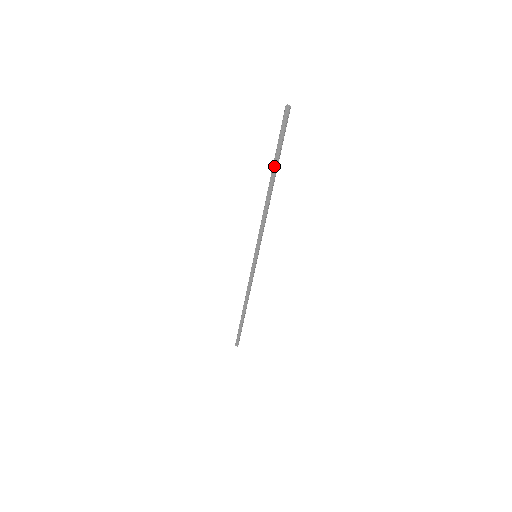
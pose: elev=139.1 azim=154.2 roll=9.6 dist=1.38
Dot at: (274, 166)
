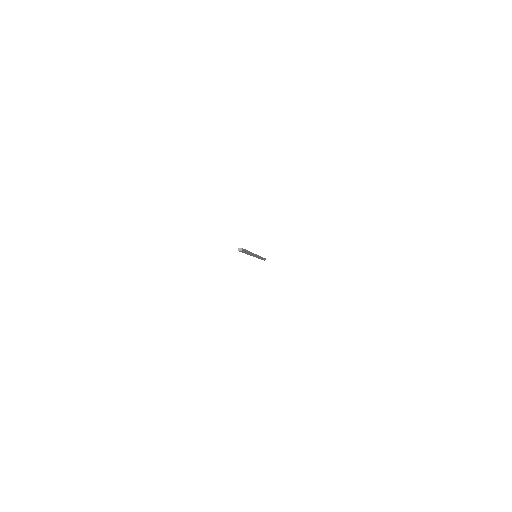
Dot at: occluded
